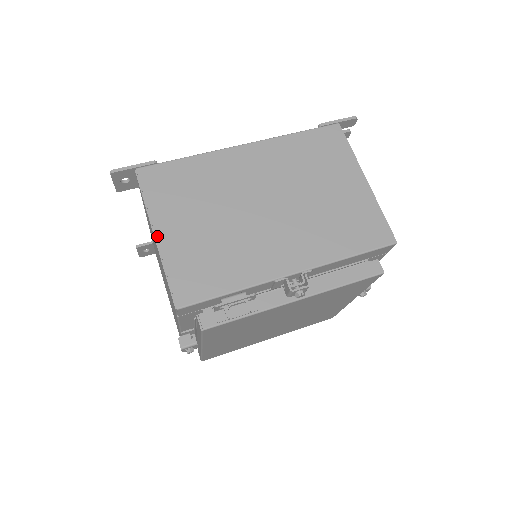
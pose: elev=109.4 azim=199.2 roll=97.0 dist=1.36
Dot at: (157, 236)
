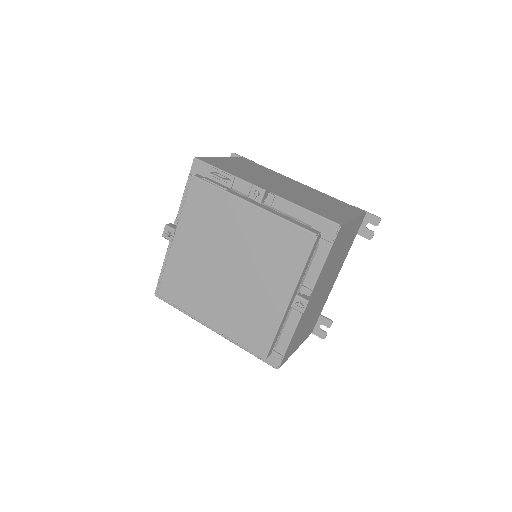
Dot at: (222, 158)
